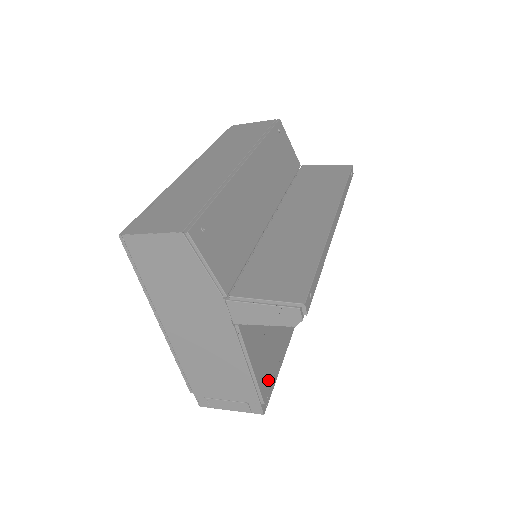
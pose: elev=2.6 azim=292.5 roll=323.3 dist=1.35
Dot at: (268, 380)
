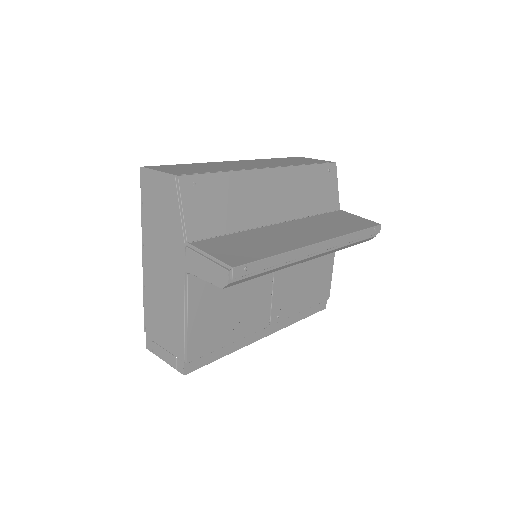
Dot at: (202, 349)
